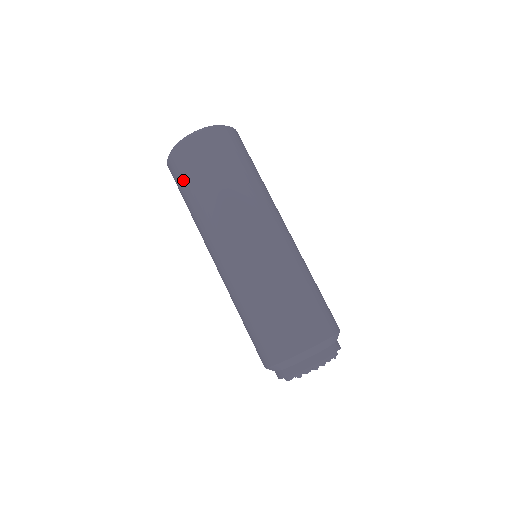
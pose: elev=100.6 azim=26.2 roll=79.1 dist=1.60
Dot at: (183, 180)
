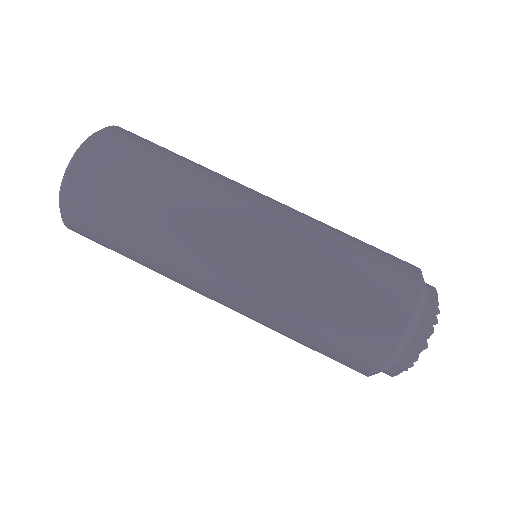
Dot at: (103, 218)
